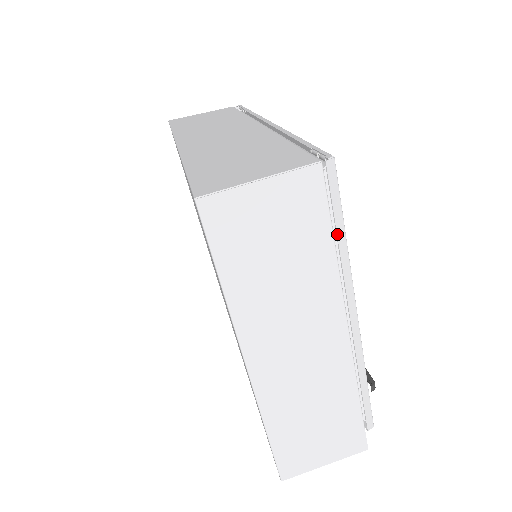
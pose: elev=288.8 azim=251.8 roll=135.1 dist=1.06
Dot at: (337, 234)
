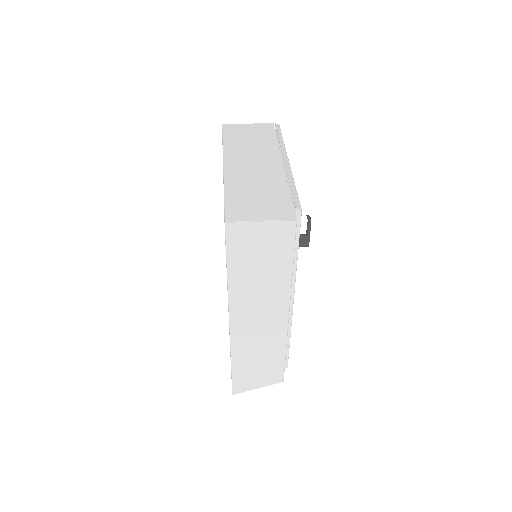
Dot at: (278, 137)
